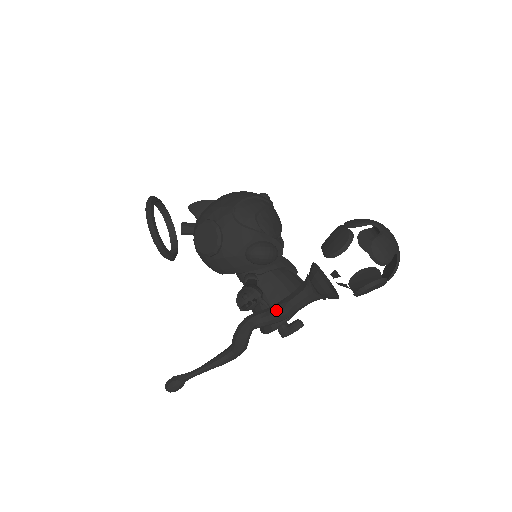
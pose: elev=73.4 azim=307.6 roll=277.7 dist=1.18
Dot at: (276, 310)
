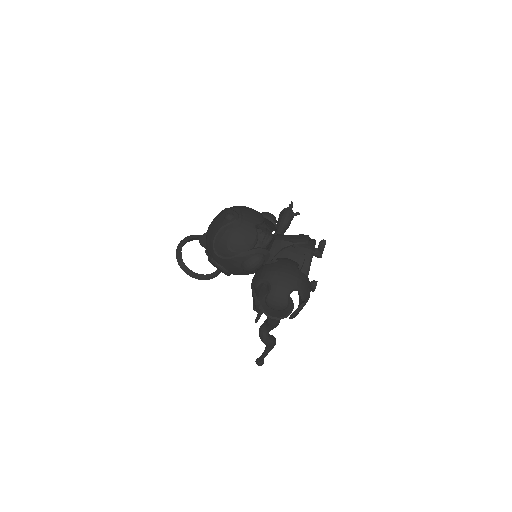
Dot at: (267, 325)
